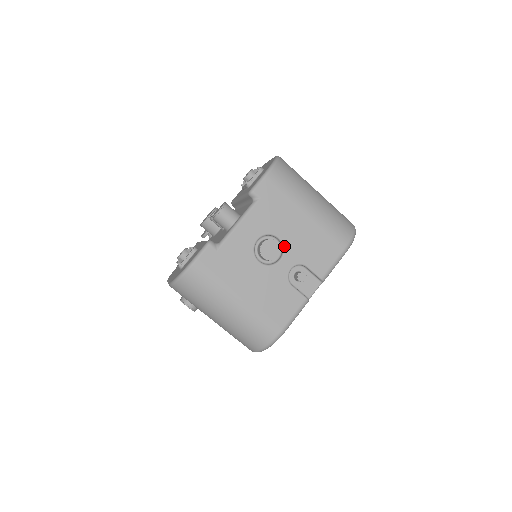
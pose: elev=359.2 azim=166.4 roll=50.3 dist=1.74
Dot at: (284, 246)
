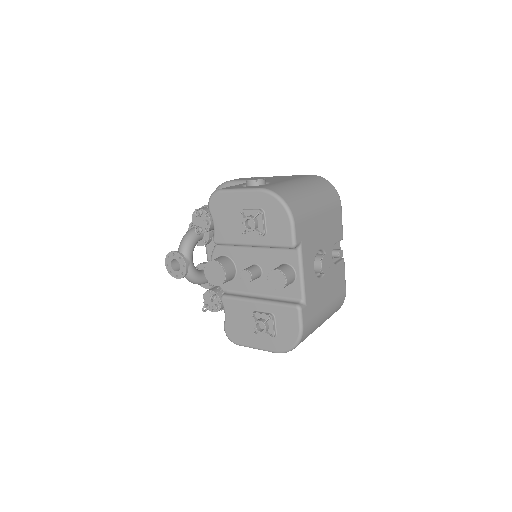
Dot at: (324, 250)
